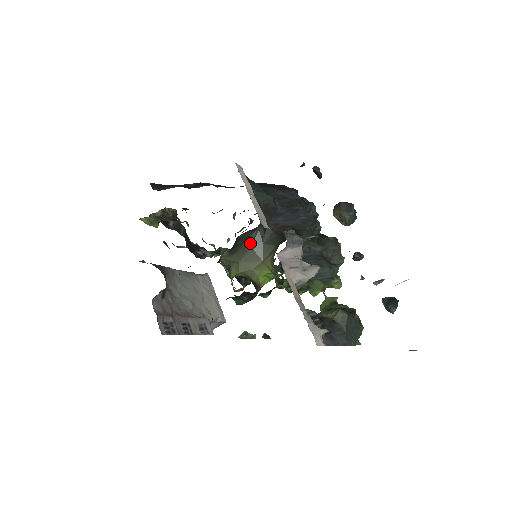
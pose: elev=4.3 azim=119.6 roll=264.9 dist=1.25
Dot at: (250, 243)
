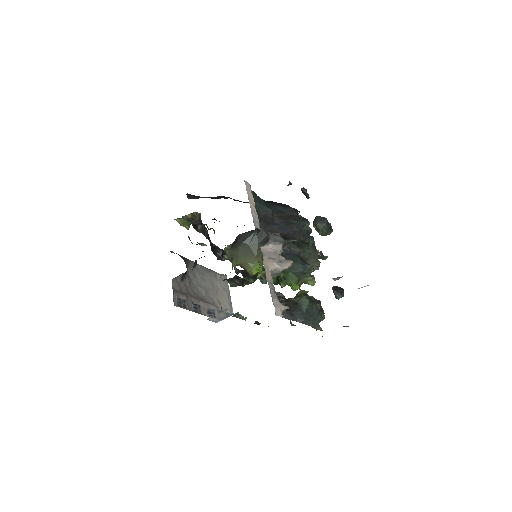
Dot at: (248, 242)
